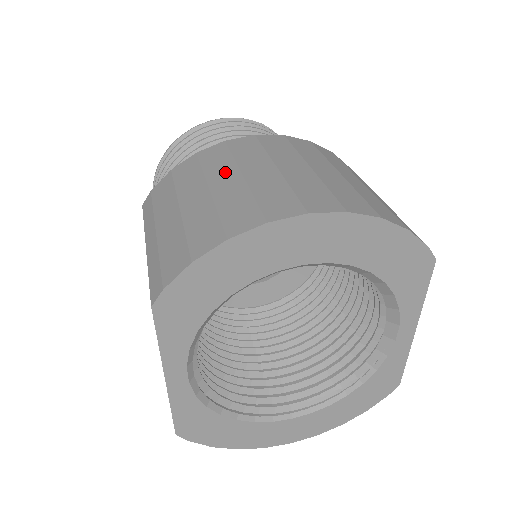
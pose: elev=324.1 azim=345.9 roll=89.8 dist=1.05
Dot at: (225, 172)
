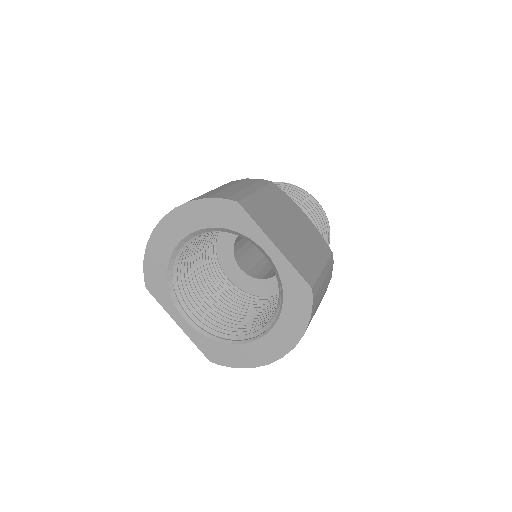
Dot at: occluded
